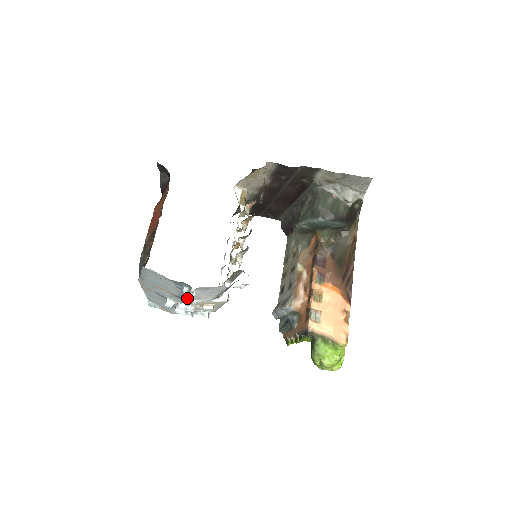
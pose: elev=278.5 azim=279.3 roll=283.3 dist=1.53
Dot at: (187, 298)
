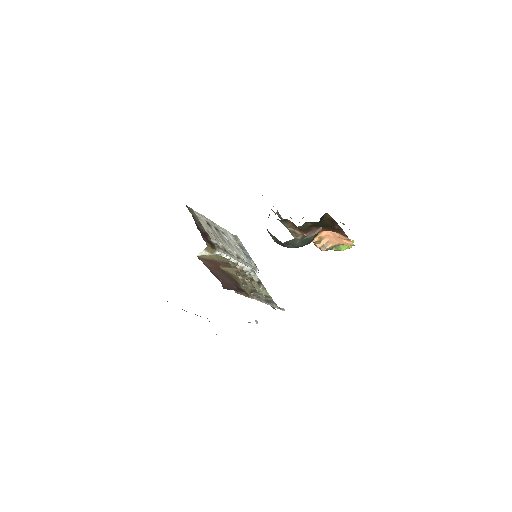
Dot at: occluded
